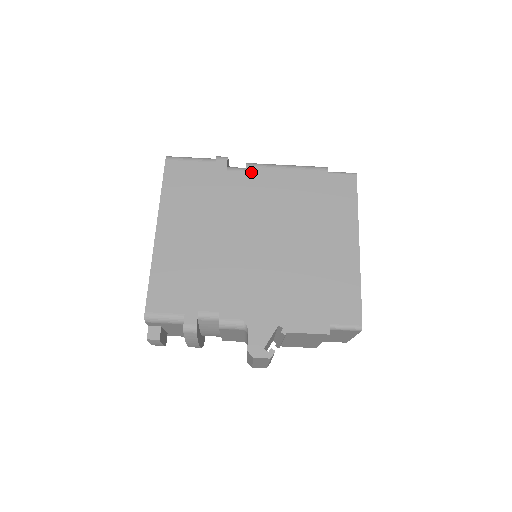
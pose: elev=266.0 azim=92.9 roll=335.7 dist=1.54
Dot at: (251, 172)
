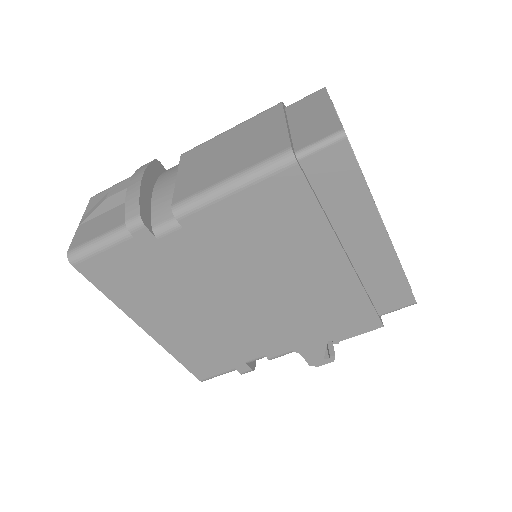
Dot at: (190, 225)
